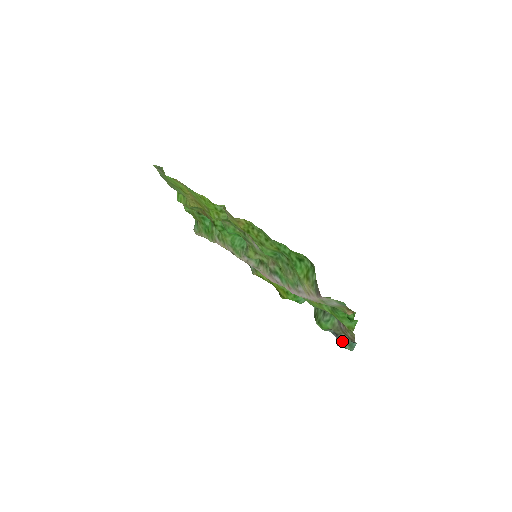
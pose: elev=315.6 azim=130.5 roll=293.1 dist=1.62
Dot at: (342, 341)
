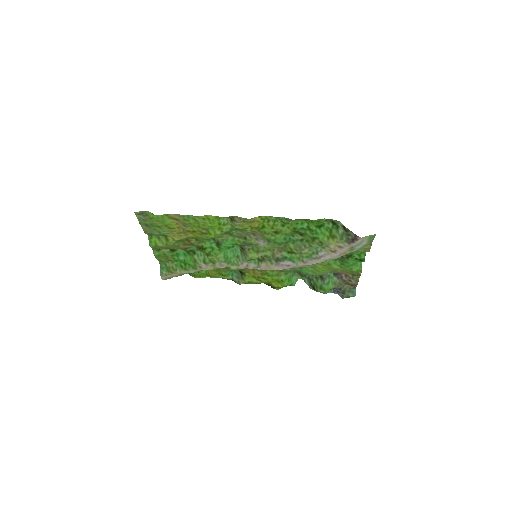
Dot at: (346, 292)
